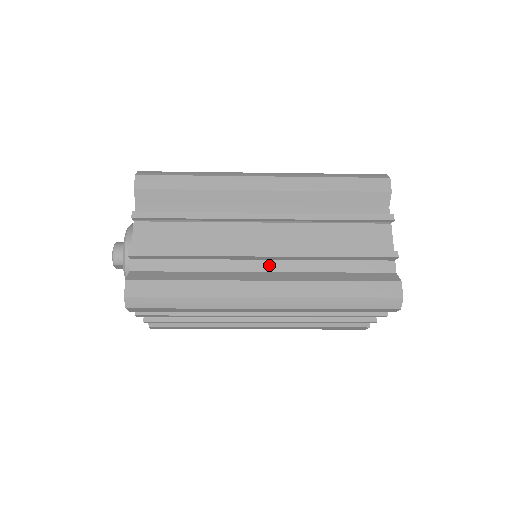
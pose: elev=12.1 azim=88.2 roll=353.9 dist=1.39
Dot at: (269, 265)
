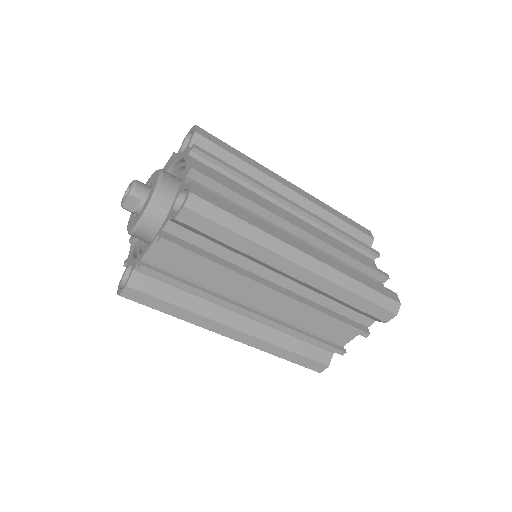
Dot at: occluded
